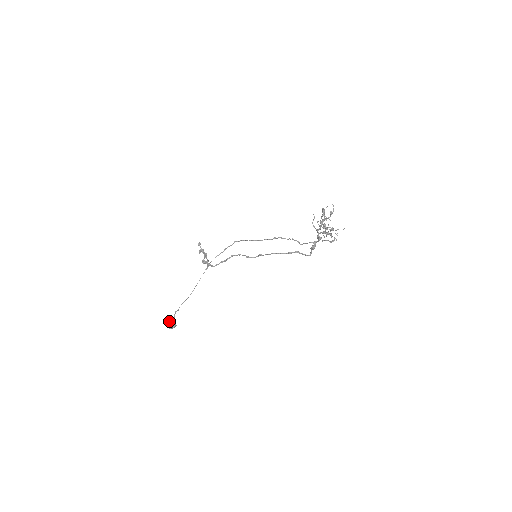
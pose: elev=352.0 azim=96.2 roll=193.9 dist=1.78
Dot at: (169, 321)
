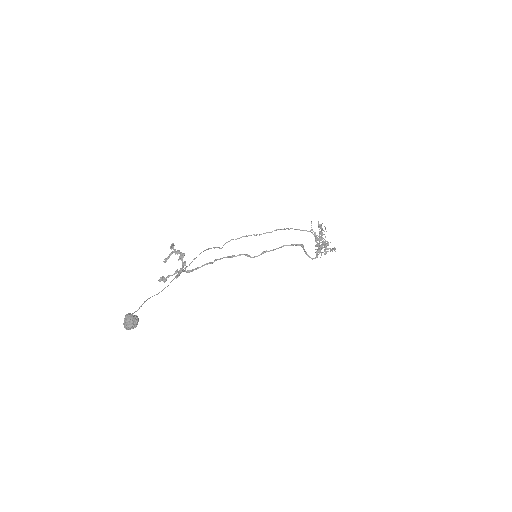
Dot at: (129, 313)
